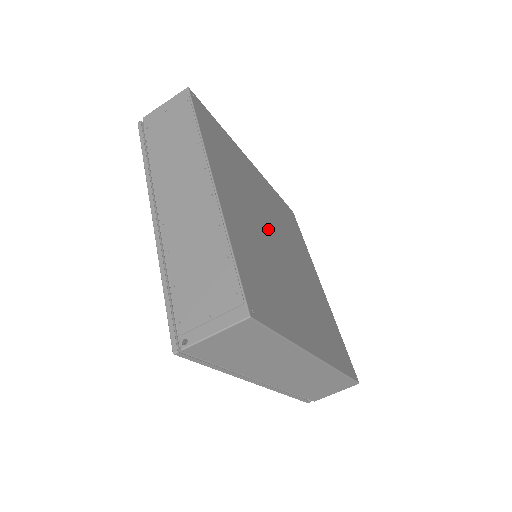
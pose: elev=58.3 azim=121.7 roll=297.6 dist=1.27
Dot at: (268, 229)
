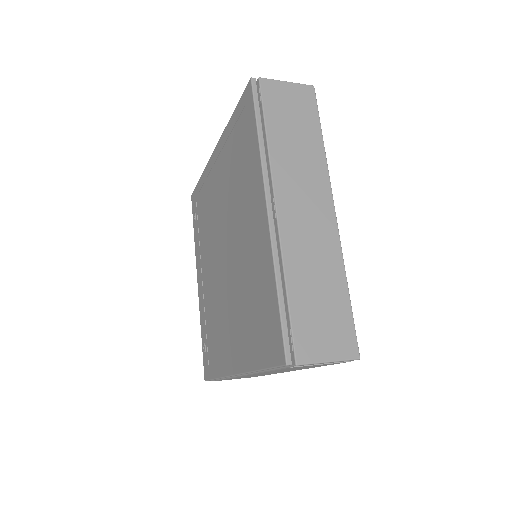
Dot at: occluded
